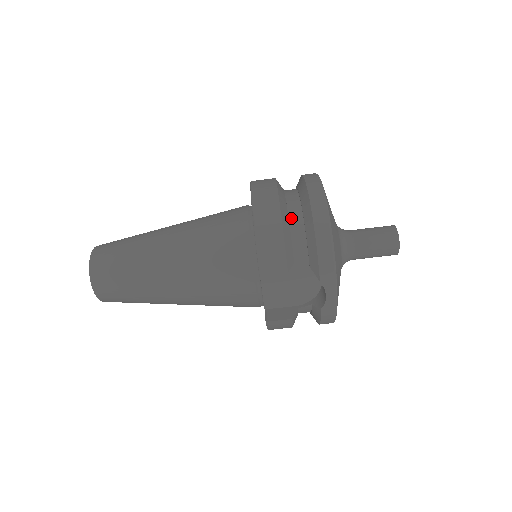
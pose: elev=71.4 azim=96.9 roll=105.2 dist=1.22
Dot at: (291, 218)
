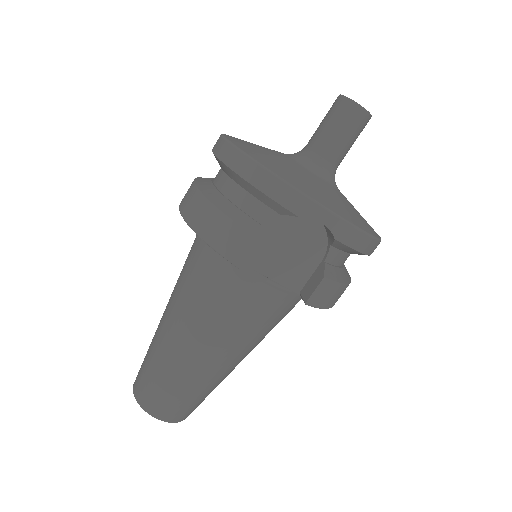
Dot at: (225, 193)
